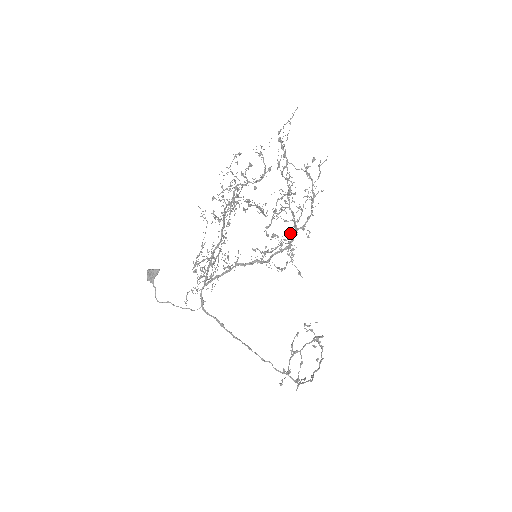
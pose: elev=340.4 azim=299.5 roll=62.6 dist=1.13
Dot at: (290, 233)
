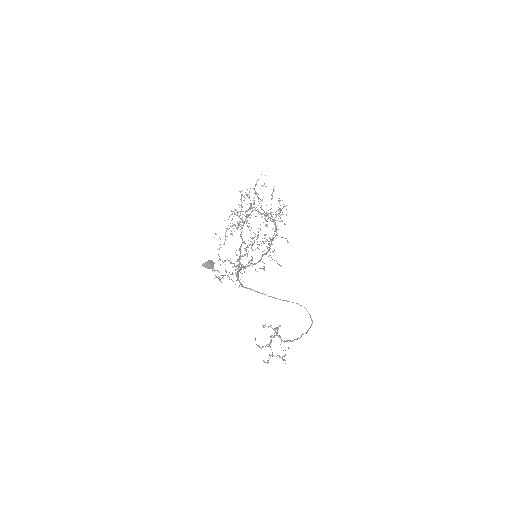
Dot at: occluded
